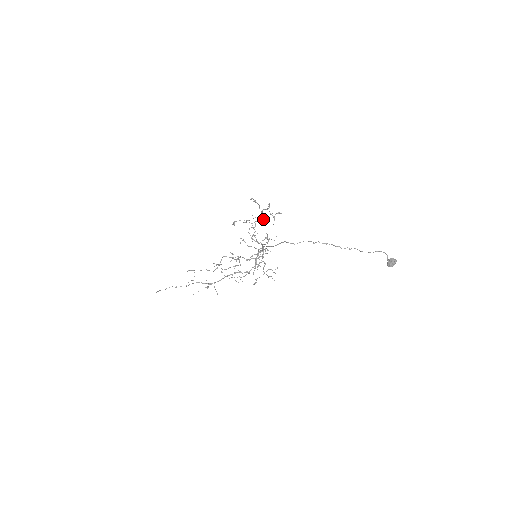
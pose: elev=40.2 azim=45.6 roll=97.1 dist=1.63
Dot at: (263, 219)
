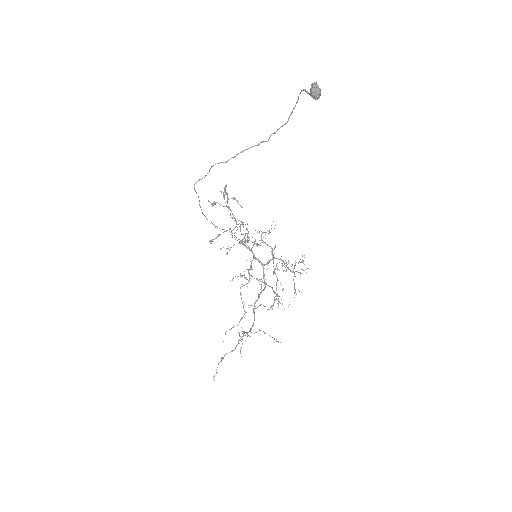
Dot at: occluded
